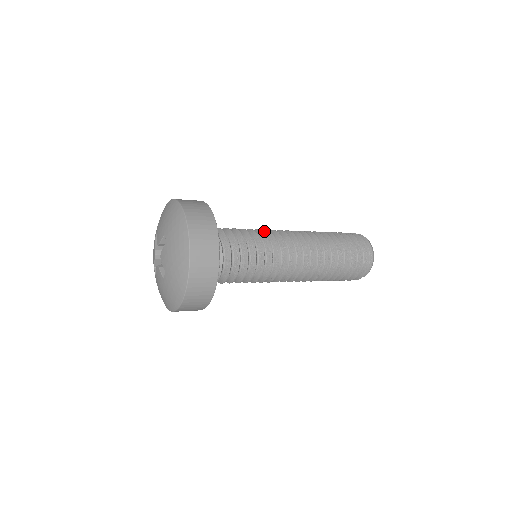
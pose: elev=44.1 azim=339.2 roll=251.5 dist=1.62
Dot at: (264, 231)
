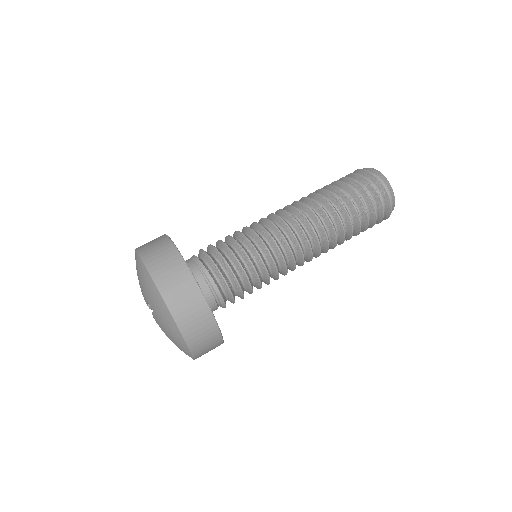
Dot at: occluded
